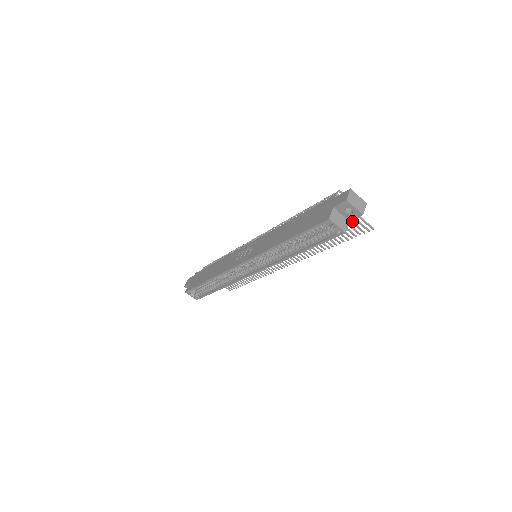
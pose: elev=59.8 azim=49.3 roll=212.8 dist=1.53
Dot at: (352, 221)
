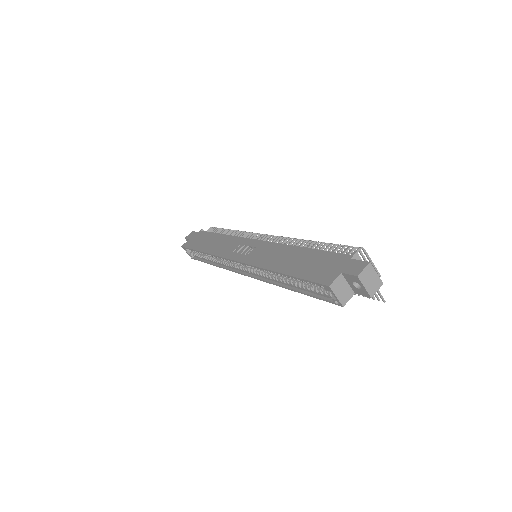
Dot at: occluded
